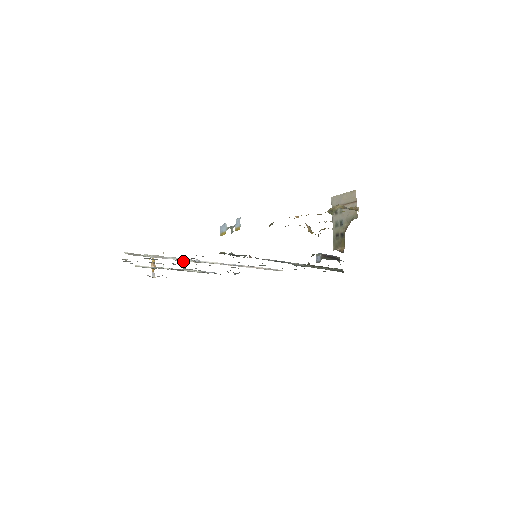
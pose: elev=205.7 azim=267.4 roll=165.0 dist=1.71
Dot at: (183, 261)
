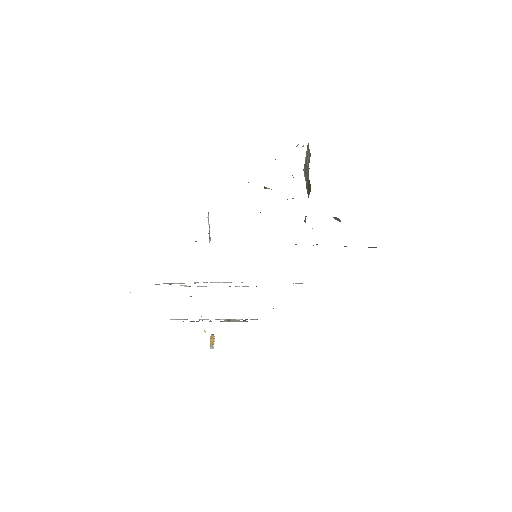
Dot at: occluded
